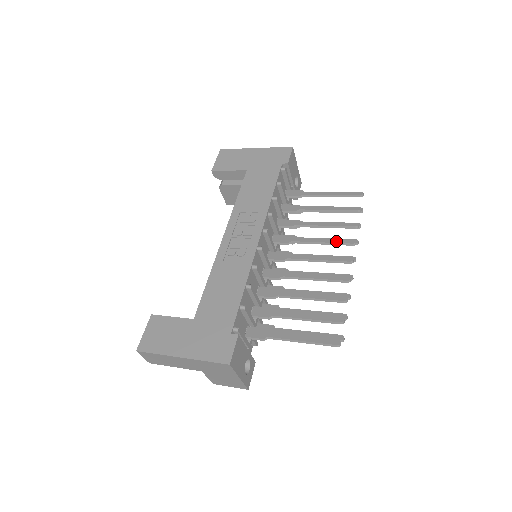
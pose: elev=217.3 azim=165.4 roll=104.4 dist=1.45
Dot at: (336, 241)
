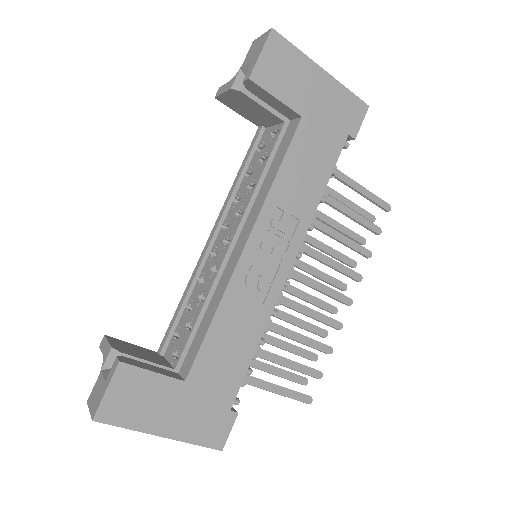
Dot at: (346, 271)
